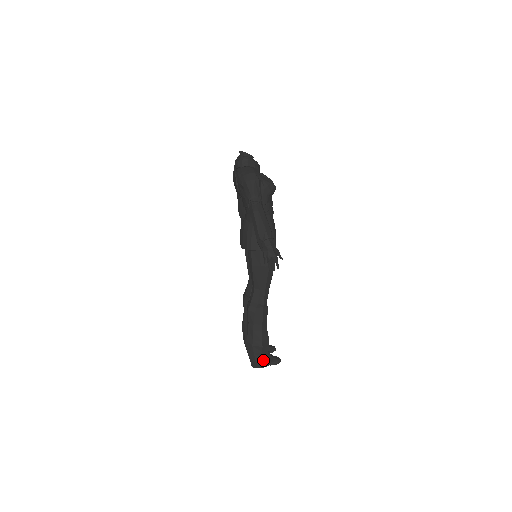
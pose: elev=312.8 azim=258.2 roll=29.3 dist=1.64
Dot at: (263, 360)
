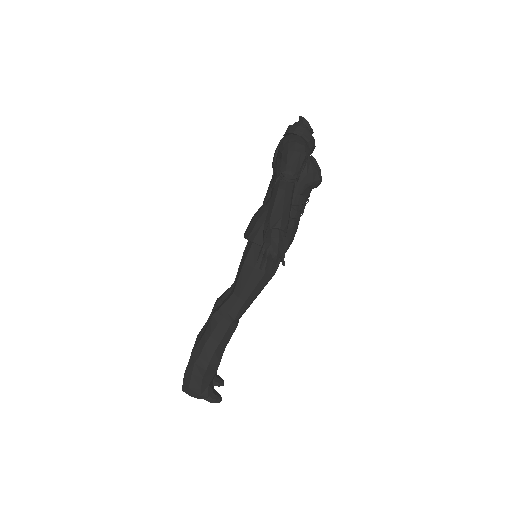
Dot at: (199, 388)
